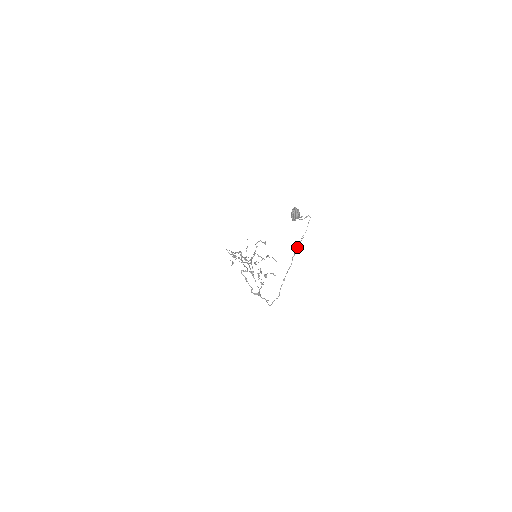
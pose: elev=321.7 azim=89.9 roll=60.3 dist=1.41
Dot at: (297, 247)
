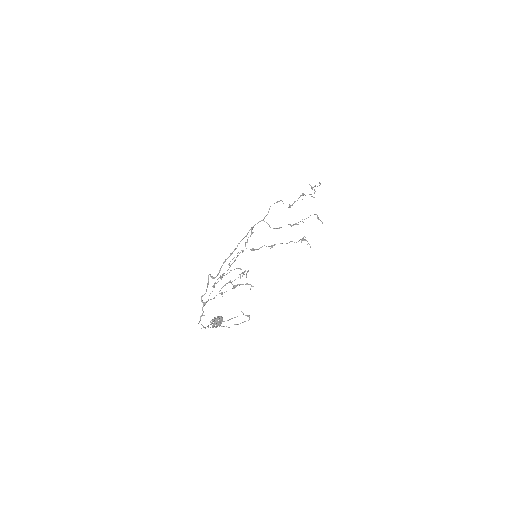
Dot at: (222, 326)
